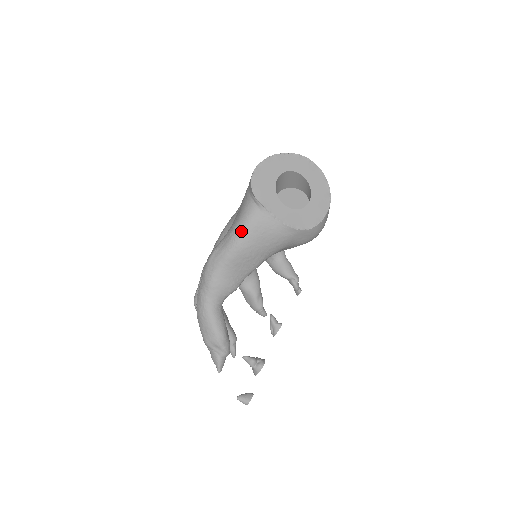
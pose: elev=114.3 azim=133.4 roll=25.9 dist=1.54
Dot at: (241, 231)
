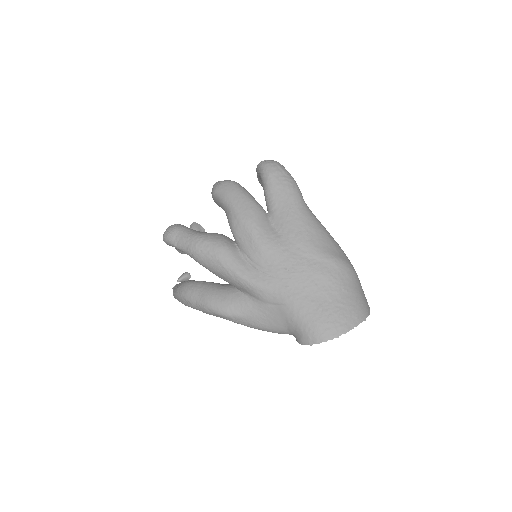
Dot at: occluded
